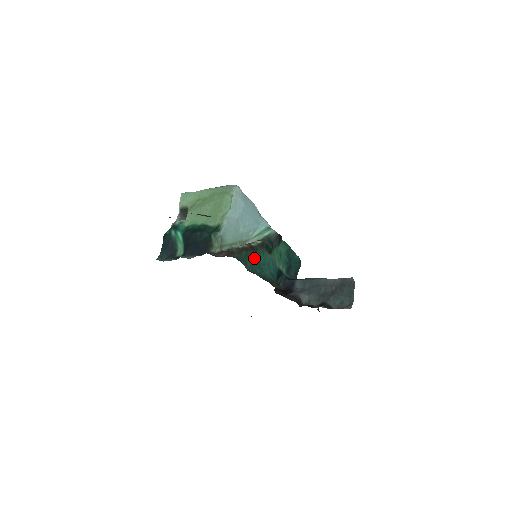
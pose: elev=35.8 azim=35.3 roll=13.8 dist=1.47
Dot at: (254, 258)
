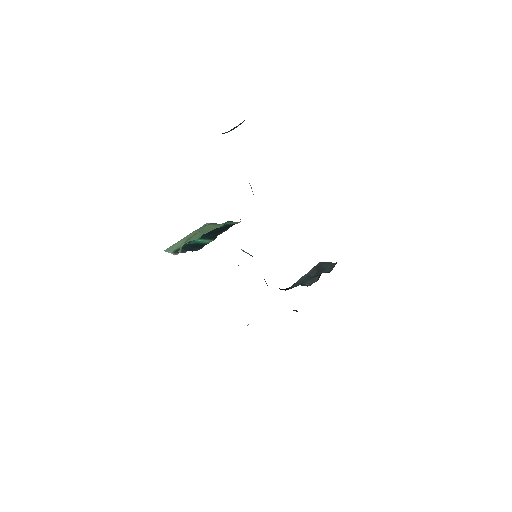
Dot at: occluded
